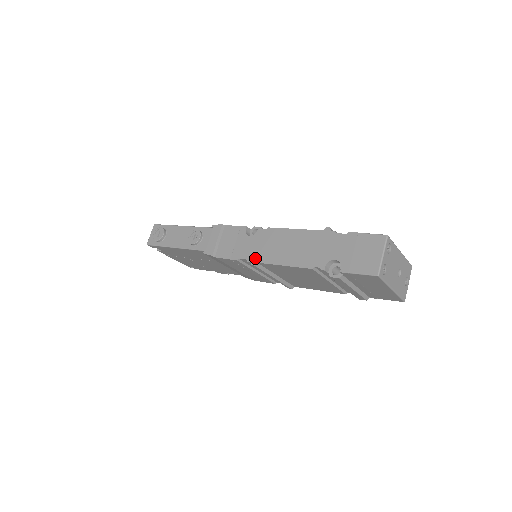
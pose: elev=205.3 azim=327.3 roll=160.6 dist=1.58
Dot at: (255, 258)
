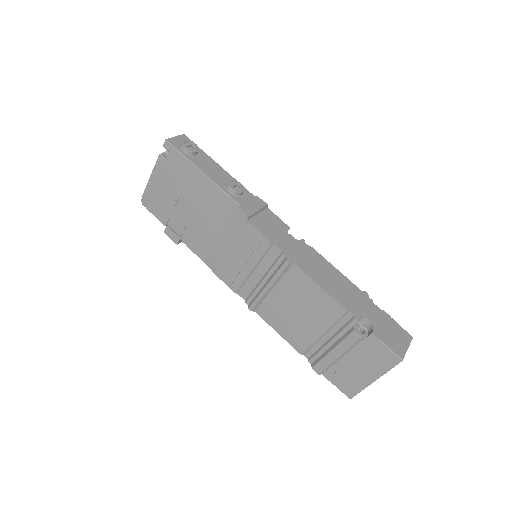
Dot at: (293, 257)
